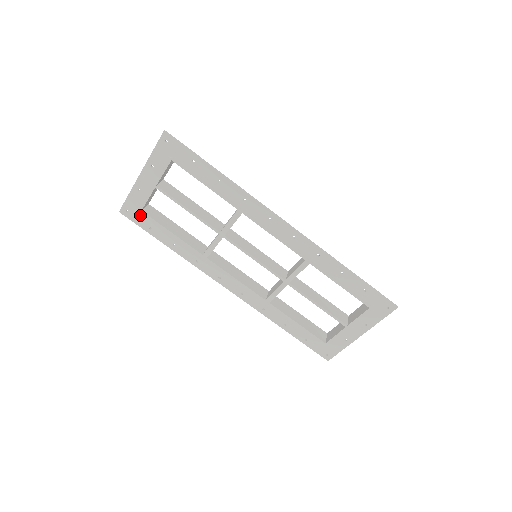
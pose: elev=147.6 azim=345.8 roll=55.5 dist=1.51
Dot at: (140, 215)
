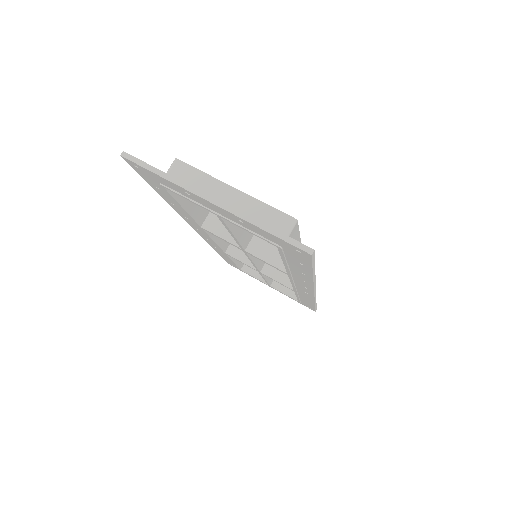
Dot at: (156, 181)
